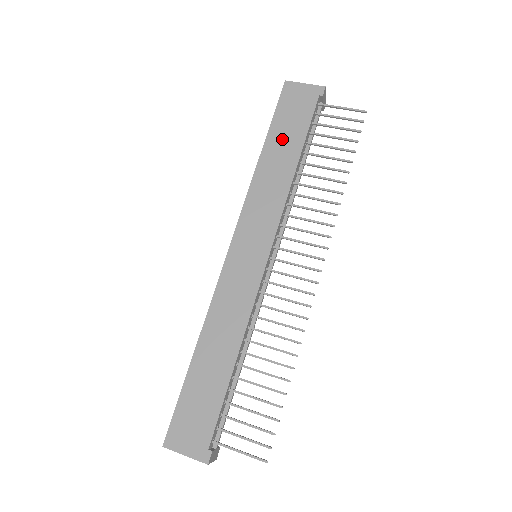
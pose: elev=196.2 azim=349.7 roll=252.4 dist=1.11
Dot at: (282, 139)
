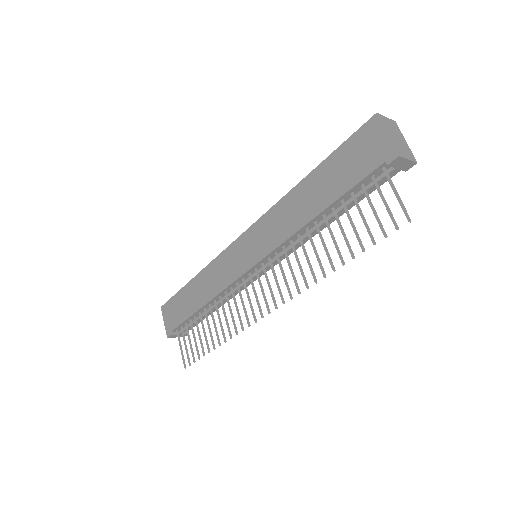
Dot at: (325, 180)
